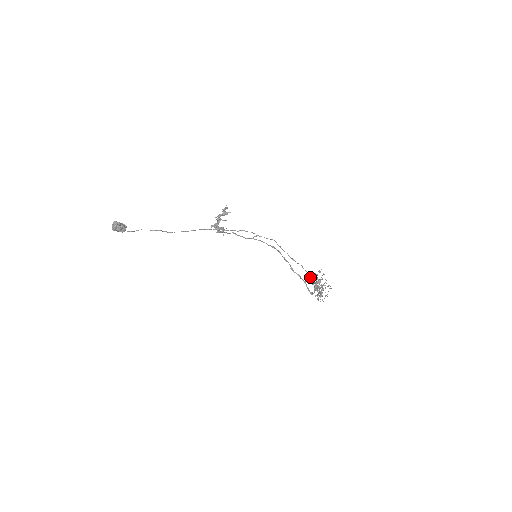
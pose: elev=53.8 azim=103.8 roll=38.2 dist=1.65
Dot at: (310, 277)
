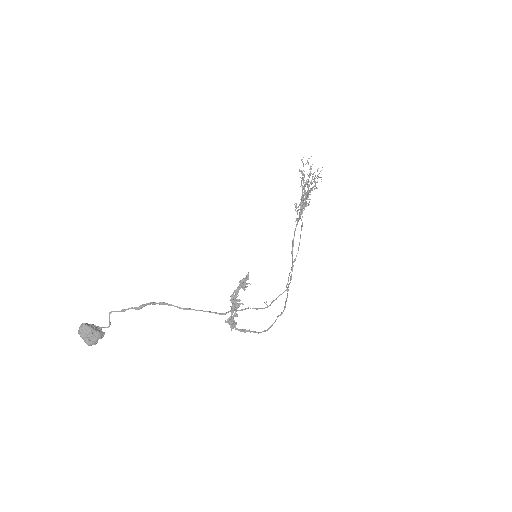
Dot at: (302, 210)
